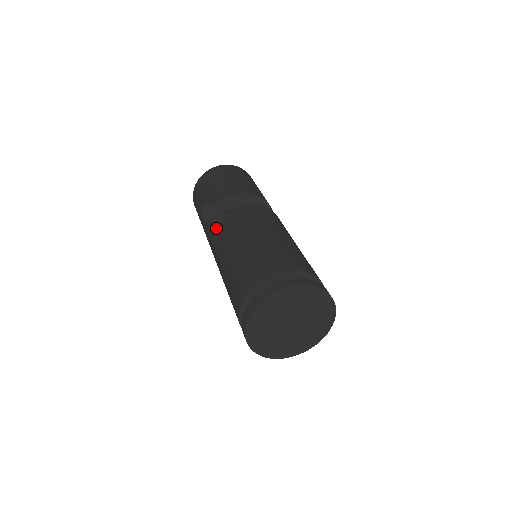
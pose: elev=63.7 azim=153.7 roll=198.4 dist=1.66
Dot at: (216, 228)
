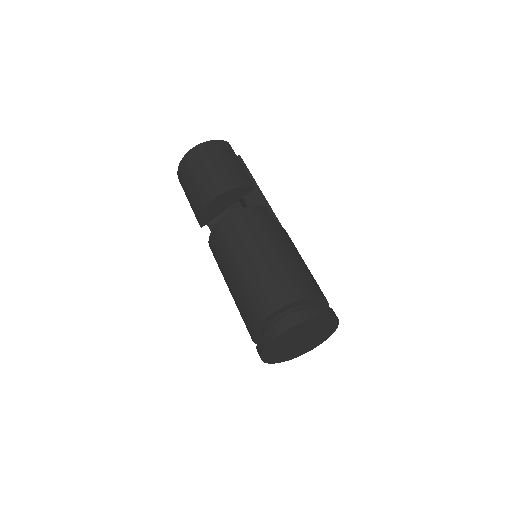
Dot at: occluded
